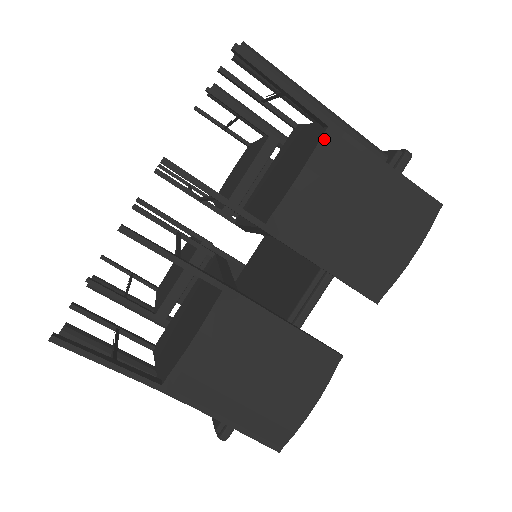
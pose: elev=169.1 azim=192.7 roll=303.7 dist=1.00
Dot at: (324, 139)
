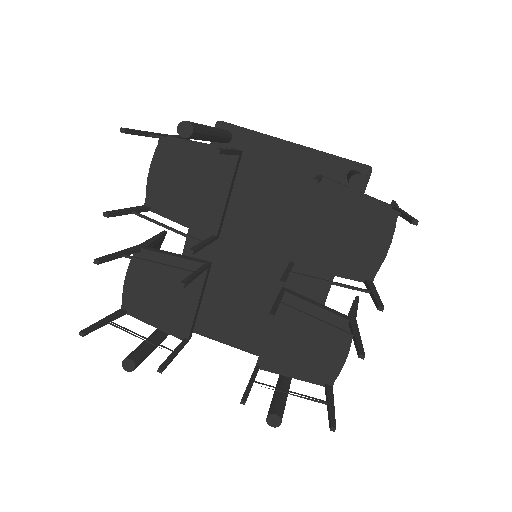
Dot at: occluded
